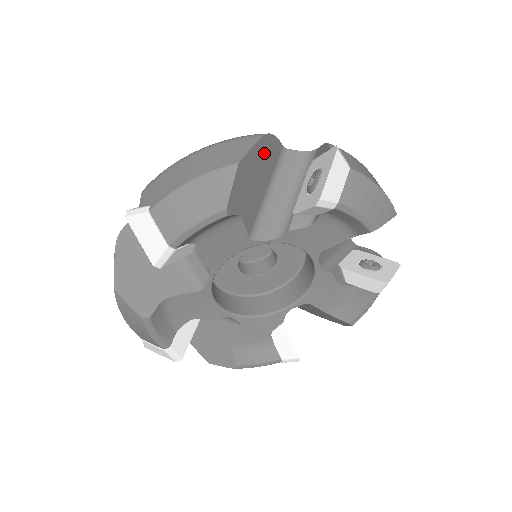
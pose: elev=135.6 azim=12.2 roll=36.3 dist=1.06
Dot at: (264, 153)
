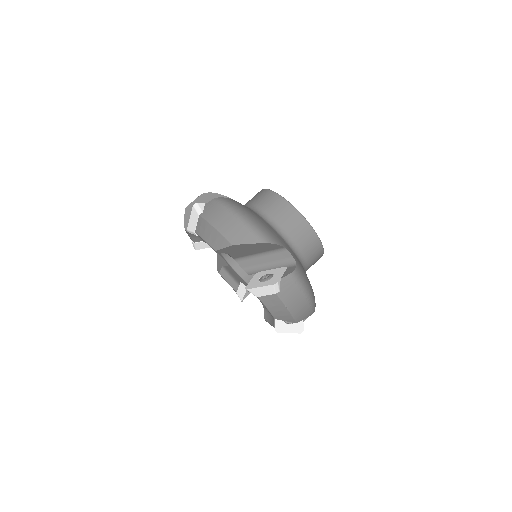
Dot at: (261, 246)
